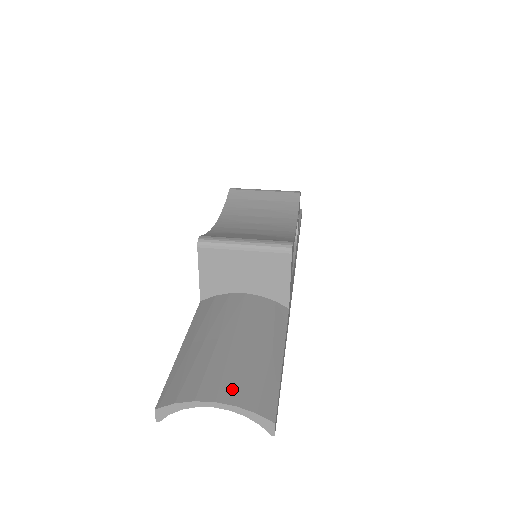
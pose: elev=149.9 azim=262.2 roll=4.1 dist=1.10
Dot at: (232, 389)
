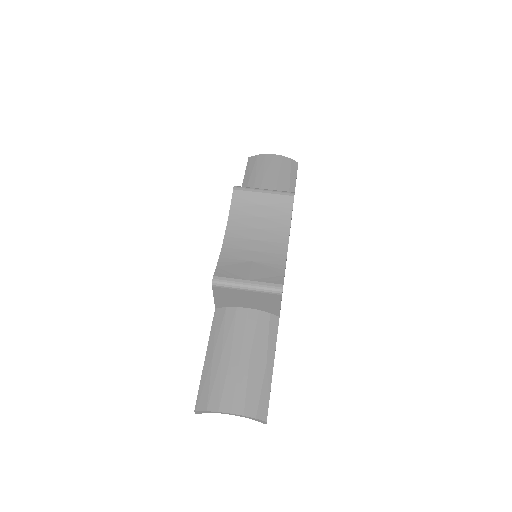
Dot at: (241, 402)
